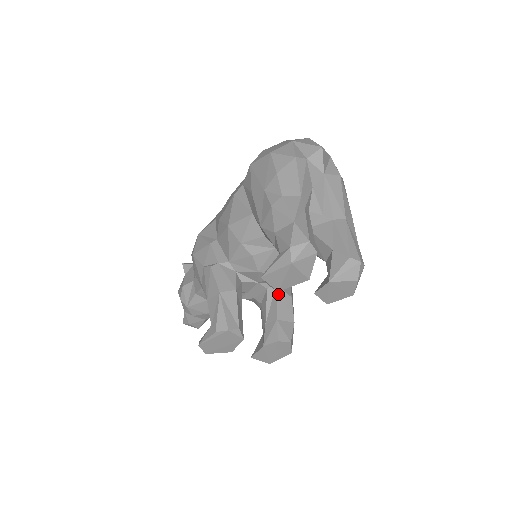
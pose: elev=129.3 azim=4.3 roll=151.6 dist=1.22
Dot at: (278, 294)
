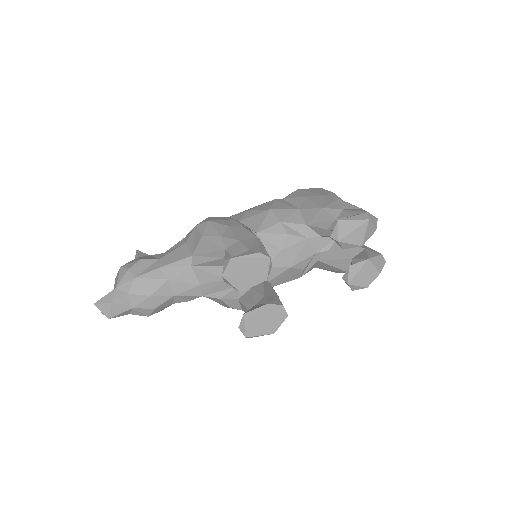
Dot at: occluded
